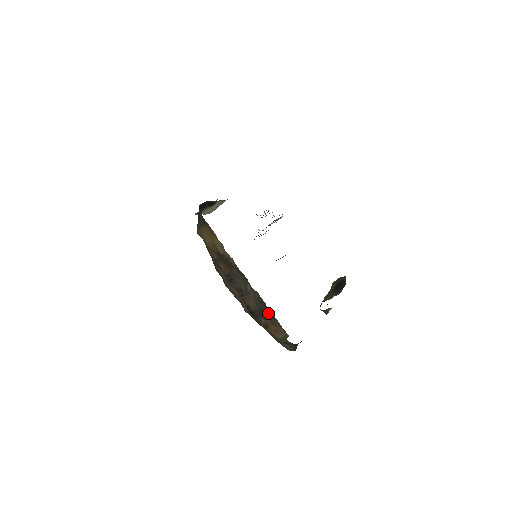
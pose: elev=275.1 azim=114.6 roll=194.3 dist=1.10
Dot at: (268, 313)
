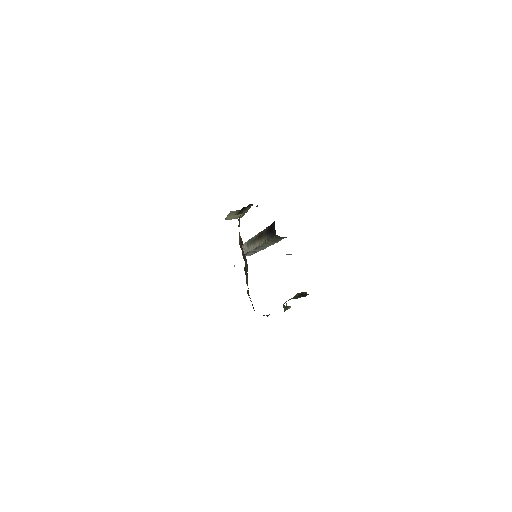
Dot at: (248, 294)
